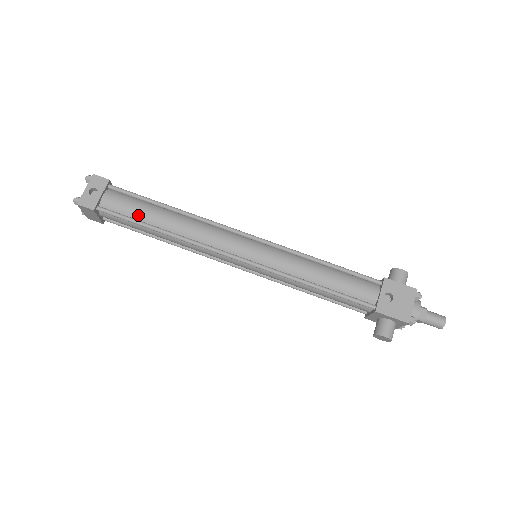
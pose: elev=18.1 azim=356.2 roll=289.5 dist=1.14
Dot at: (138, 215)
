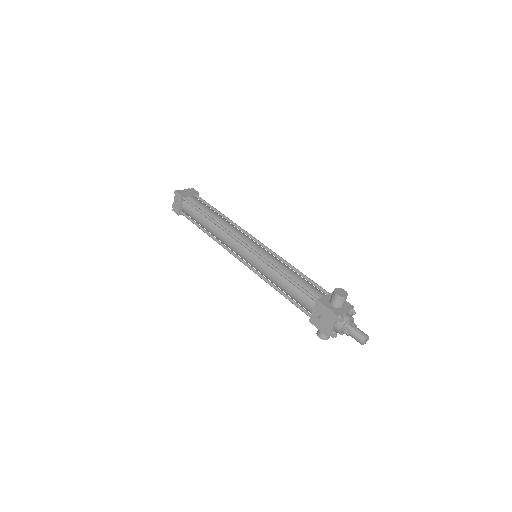
Dot at: (196, 220)
